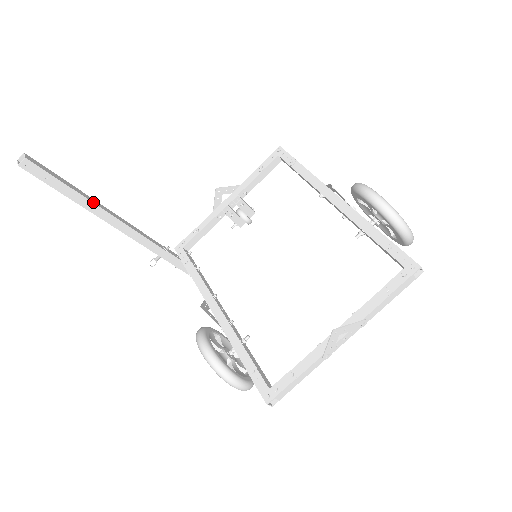
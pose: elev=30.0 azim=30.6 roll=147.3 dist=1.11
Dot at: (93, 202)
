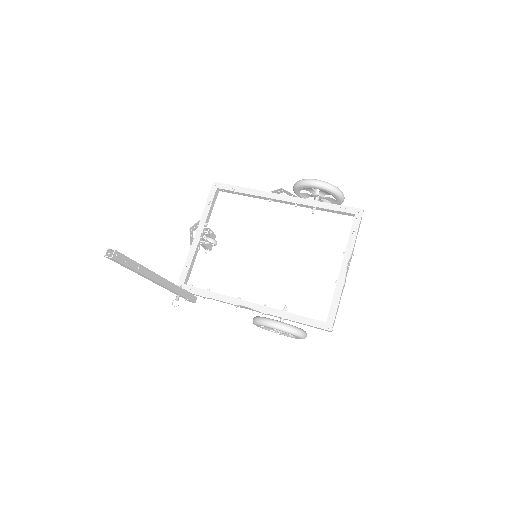
Dot at: (147, 268)
